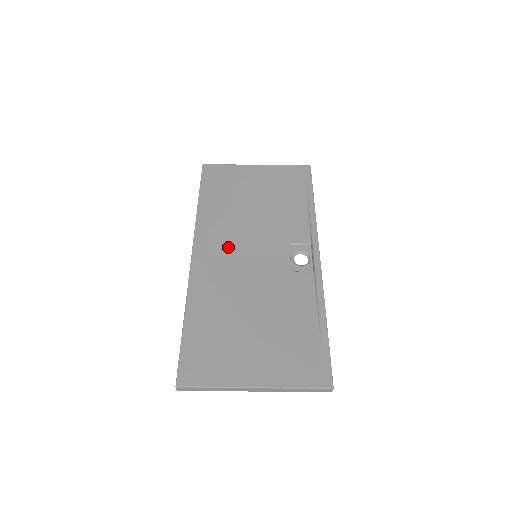
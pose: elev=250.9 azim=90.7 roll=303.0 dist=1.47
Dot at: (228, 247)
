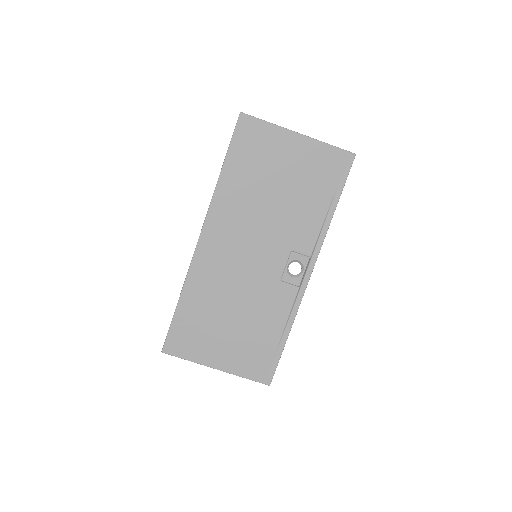
Dot at: (234, 239)
